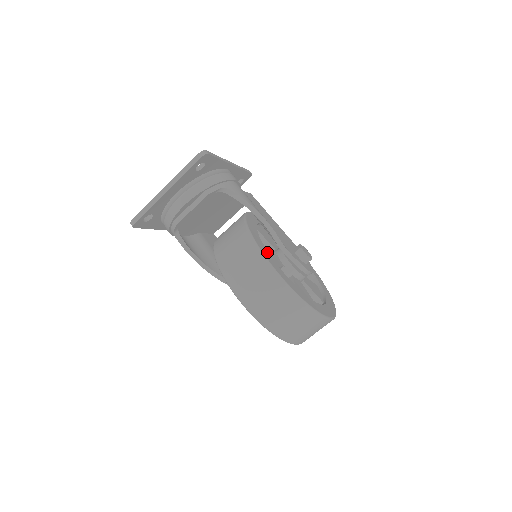
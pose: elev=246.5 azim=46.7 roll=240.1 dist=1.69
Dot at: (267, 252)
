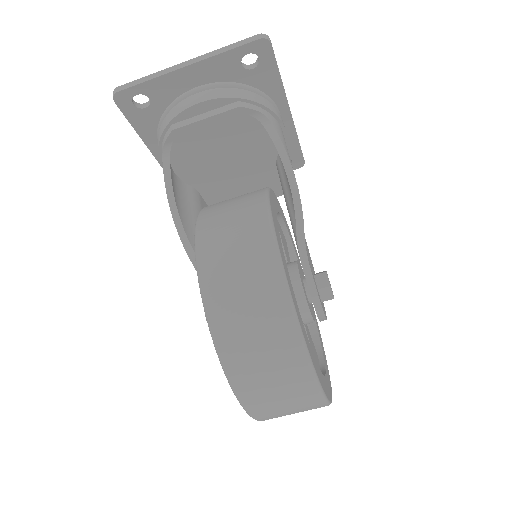
Dot at: (278, 231)
